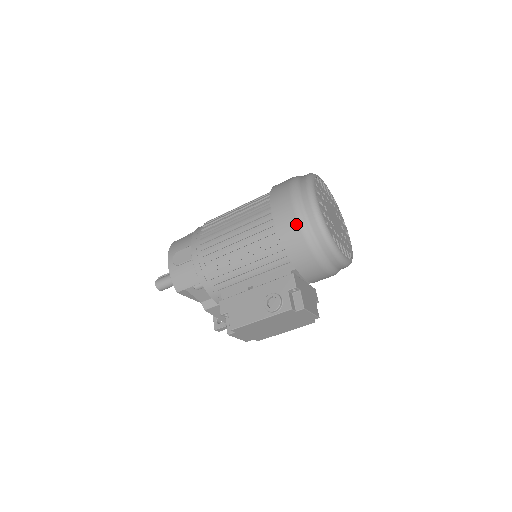
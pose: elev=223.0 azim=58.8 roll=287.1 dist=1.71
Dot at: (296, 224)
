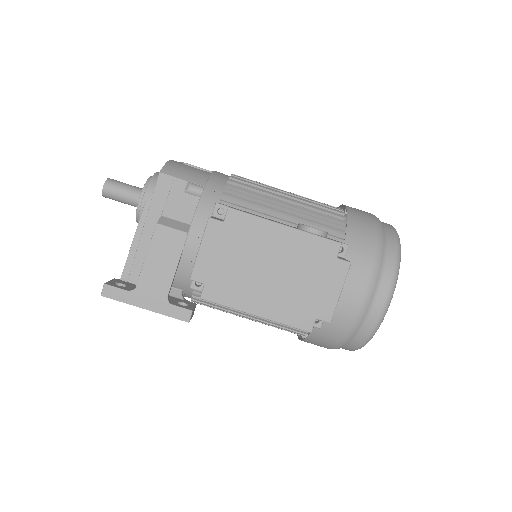
Dot at: (373, 218)
